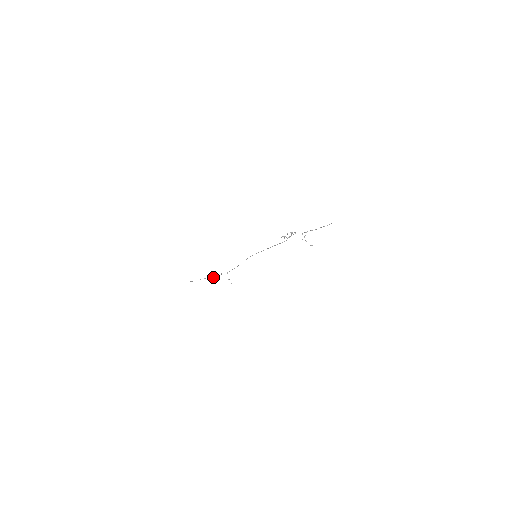
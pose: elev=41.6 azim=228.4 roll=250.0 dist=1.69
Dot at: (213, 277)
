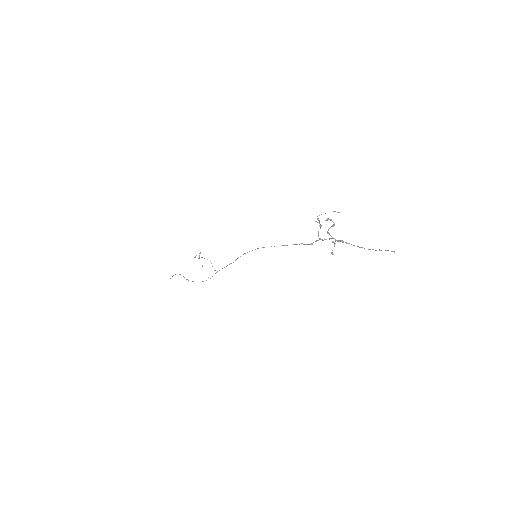
Dot at: occluded
